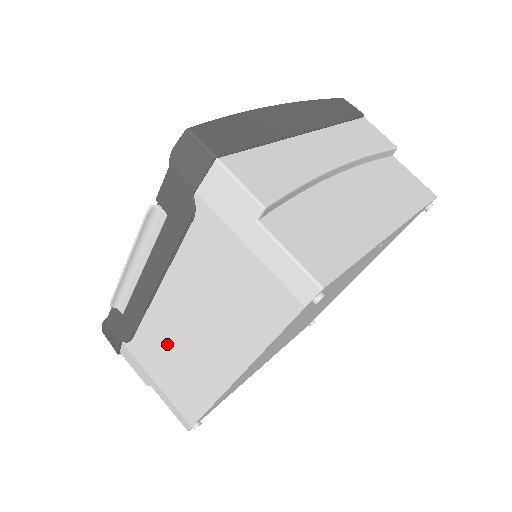
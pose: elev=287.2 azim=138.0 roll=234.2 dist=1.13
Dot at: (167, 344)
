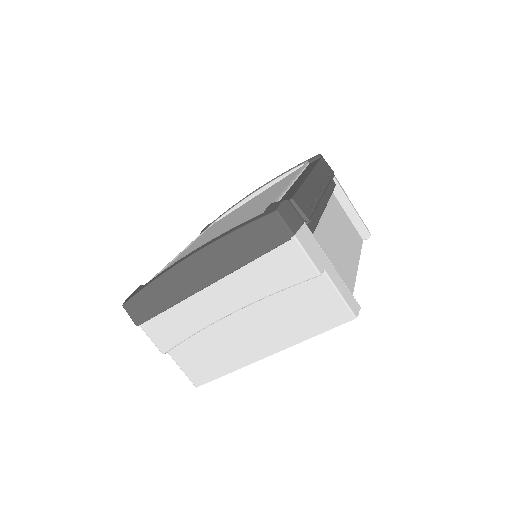
Dot at: occluded
